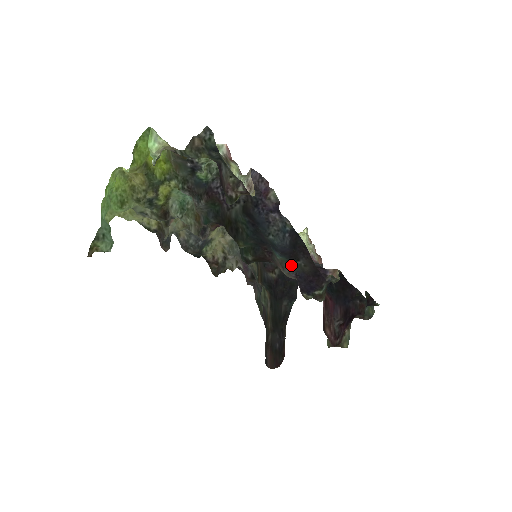
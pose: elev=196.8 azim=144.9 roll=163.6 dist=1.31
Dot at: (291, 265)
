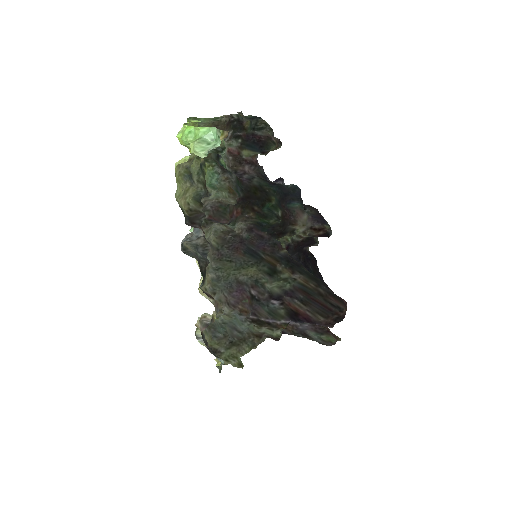
Dot at: (305, 211)
